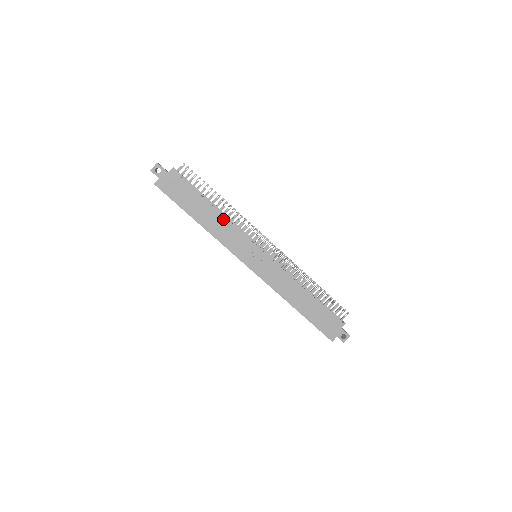
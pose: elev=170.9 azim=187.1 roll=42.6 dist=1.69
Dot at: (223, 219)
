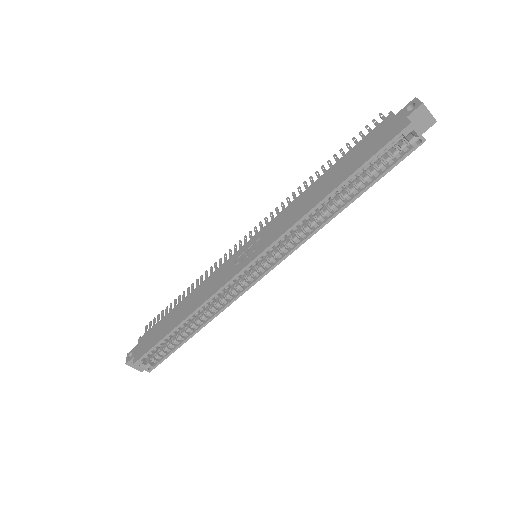
Dot at: (197, 290)
